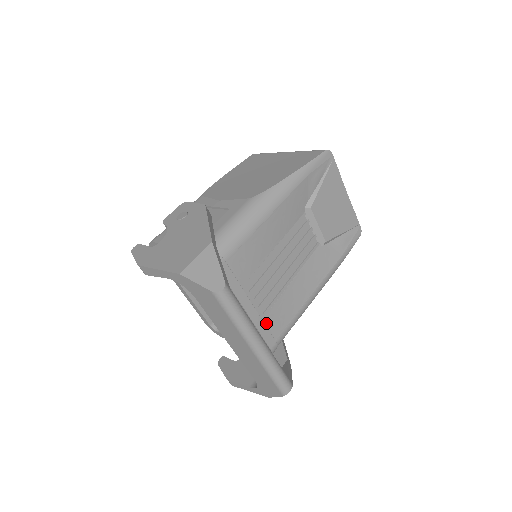
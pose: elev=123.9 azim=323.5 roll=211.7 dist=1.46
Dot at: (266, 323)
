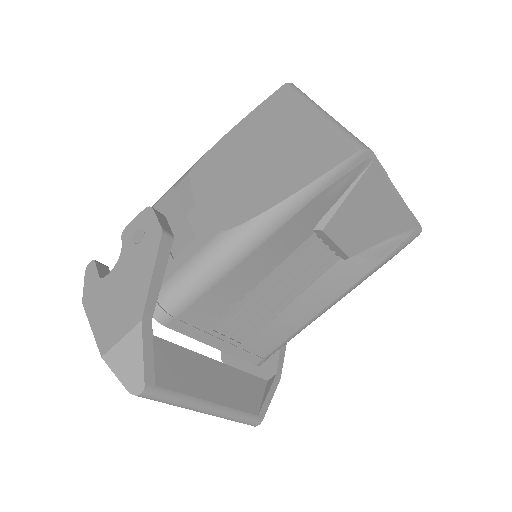
Dot at: (247, 349)
